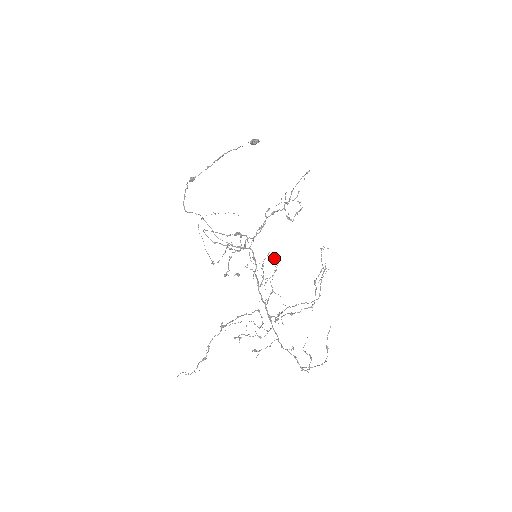
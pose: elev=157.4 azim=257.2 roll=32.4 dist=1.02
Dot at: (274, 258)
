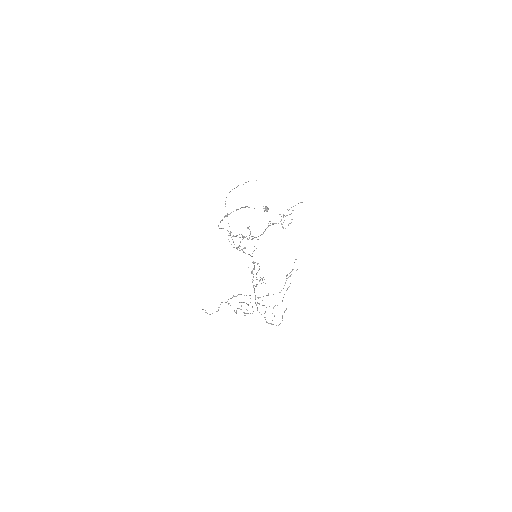
Dot at: (262, 280)
